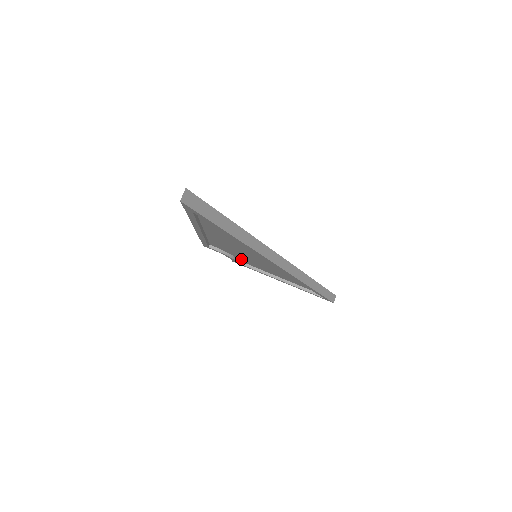
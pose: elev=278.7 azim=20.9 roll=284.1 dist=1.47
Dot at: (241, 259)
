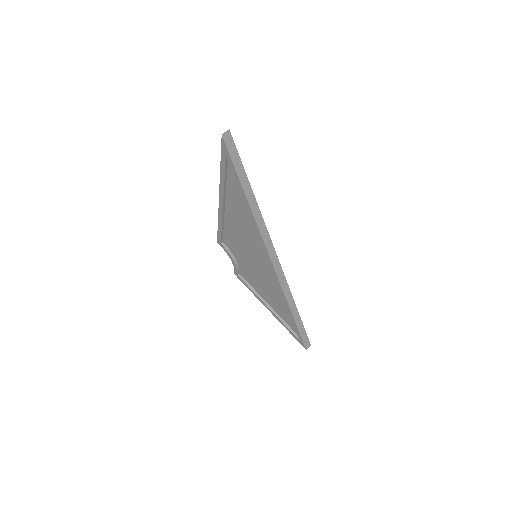
Dot at: (242, 268)
